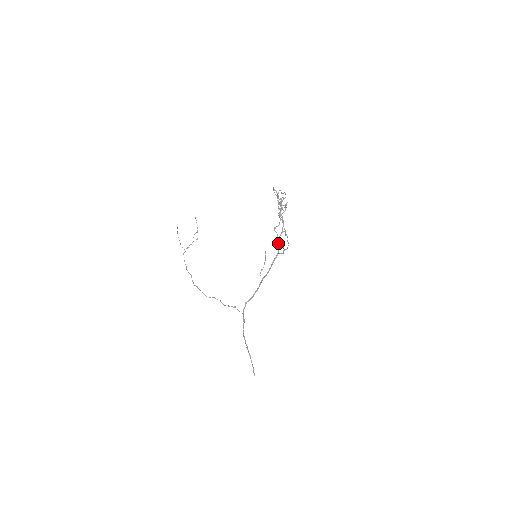
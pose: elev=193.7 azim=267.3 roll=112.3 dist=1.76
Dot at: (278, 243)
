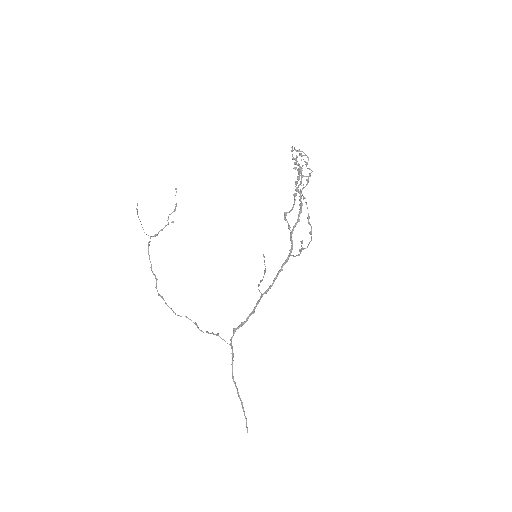
Dot at: (290, 239)
